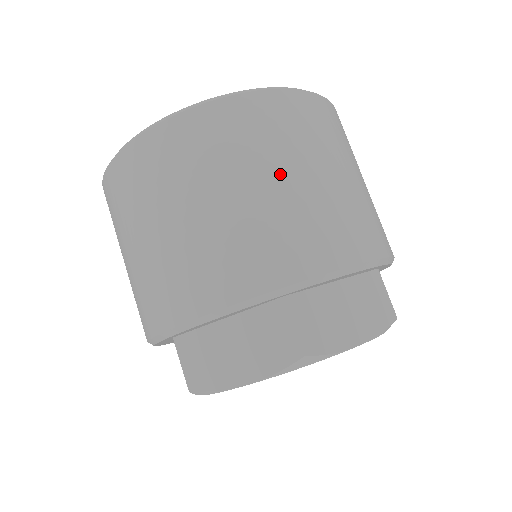
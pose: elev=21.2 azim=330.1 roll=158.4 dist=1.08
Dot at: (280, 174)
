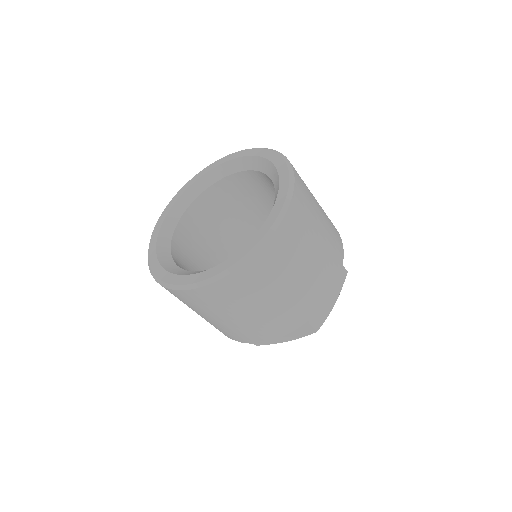
Dot at: (292, 278)
